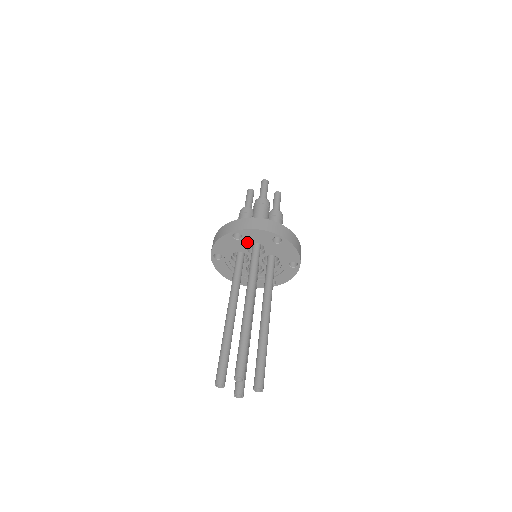
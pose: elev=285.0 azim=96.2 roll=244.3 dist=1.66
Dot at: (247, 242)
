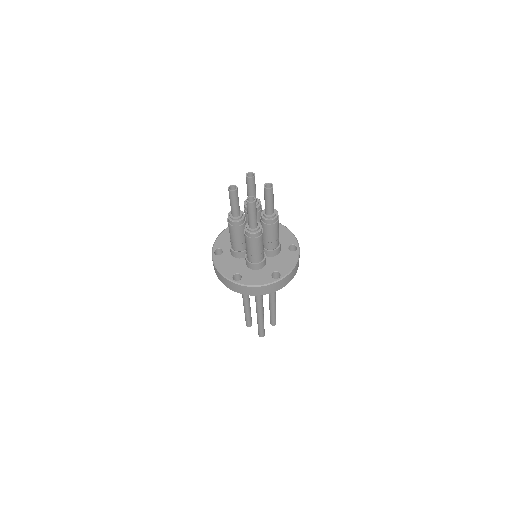
Dot at: occluded
